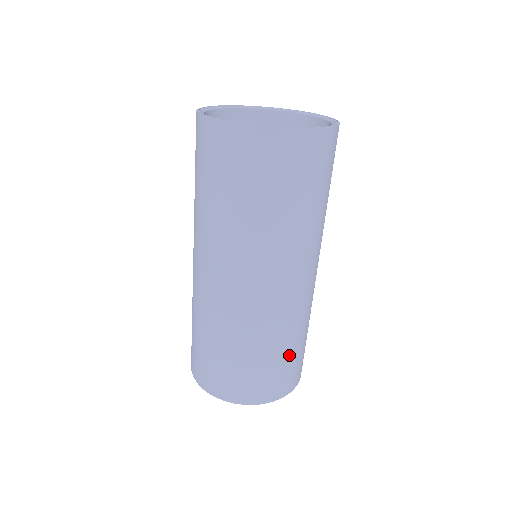
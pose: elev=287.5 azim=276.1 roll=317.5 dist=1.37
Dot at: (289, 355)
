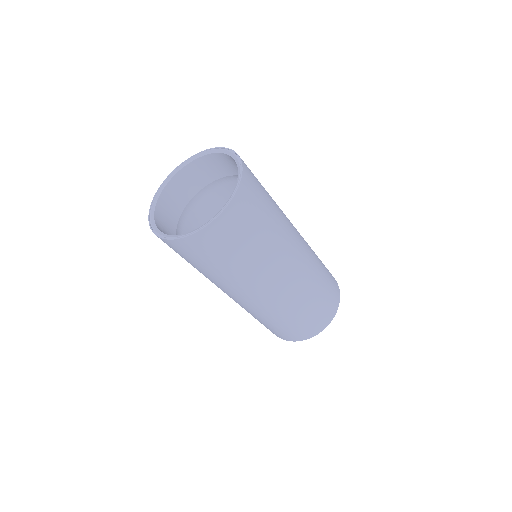
Dot at: (318, 302)
